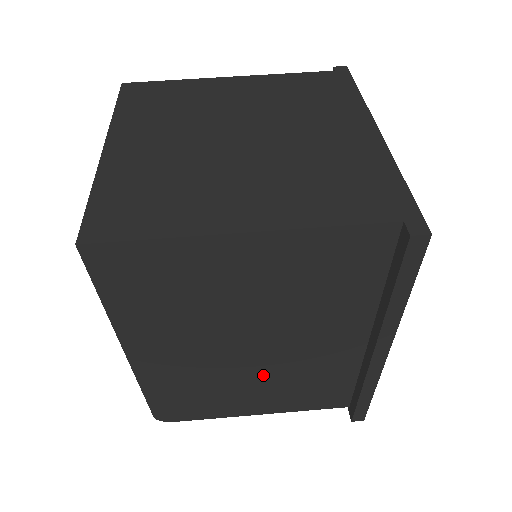
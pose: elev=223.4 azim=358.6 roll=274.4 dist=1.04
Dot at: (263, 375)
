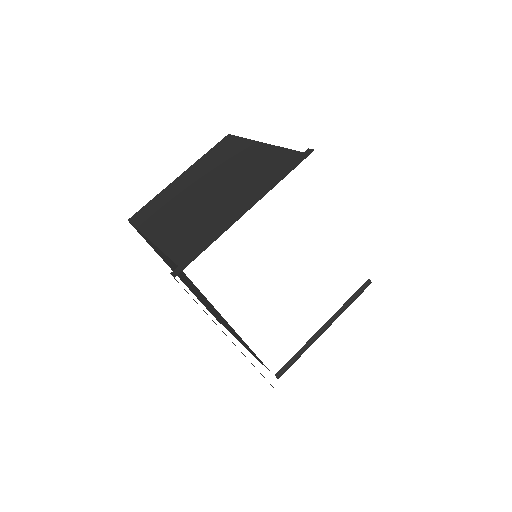
Dot at: (220, 319)
